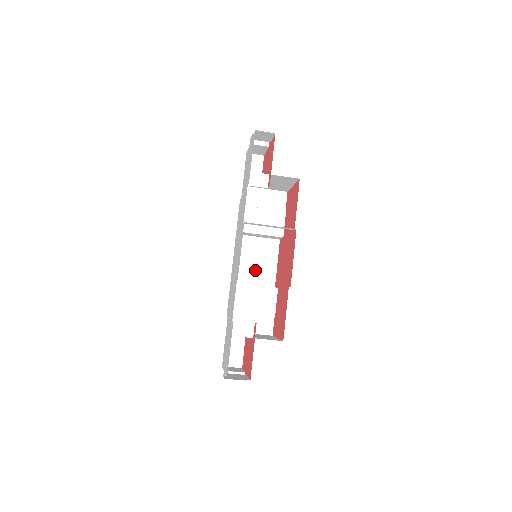
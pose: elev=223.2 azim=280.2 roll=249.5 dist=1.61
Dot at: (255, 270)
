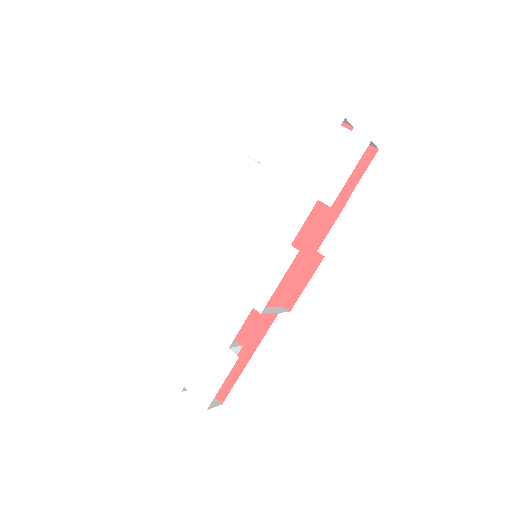
Dot at: occluded
